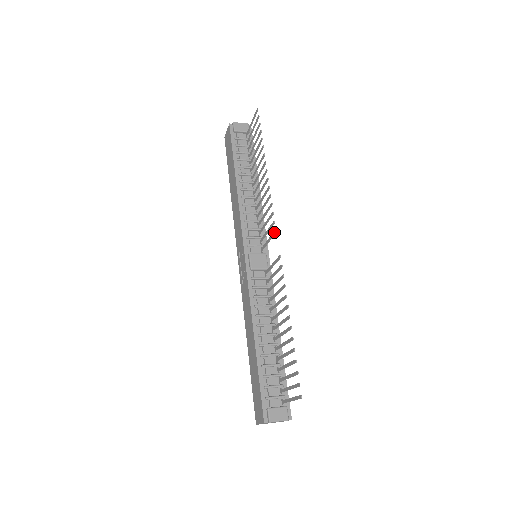
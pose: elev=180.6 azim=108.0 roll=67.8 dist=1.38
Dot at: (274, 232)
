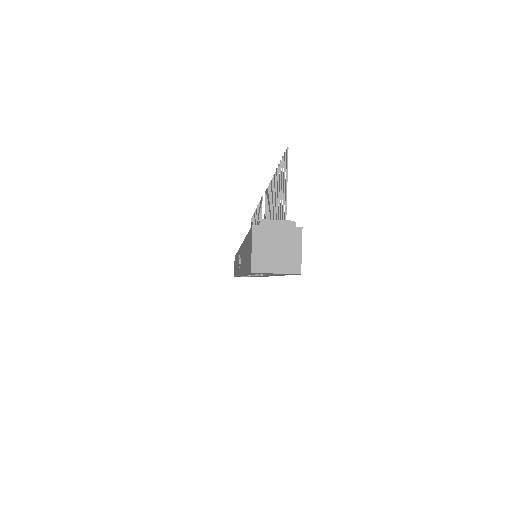
Dot at: (261, 200)
